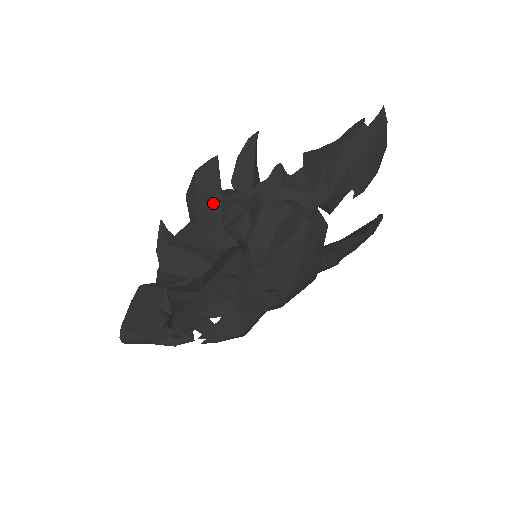
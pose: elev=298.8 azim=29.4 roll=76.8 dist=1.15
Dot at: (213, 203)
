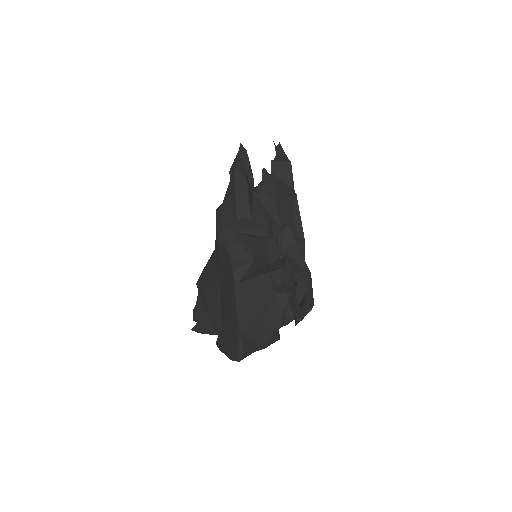
Dot at: (251, 196)
